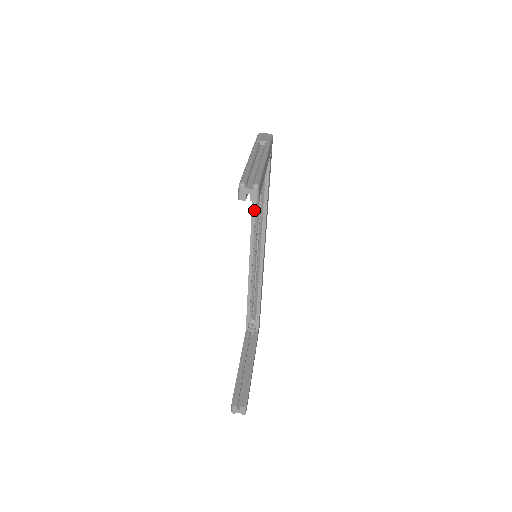
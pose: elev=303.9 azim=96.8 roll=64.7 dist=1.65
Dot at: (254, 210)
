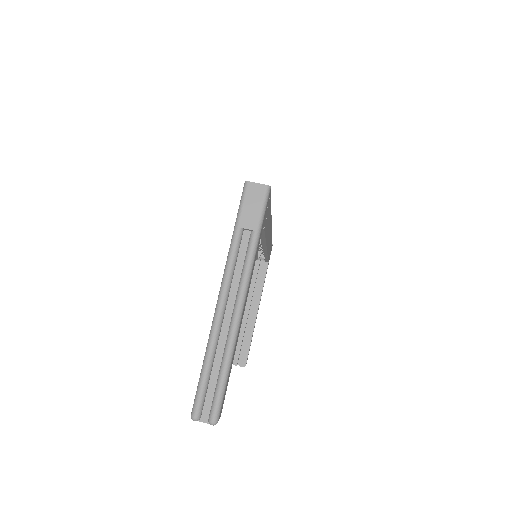
Dot at: occluded
